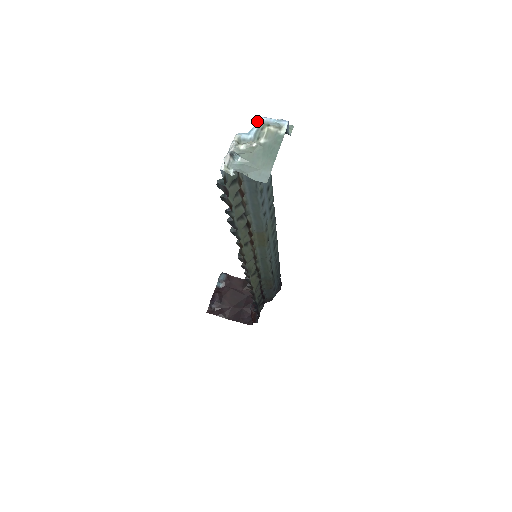
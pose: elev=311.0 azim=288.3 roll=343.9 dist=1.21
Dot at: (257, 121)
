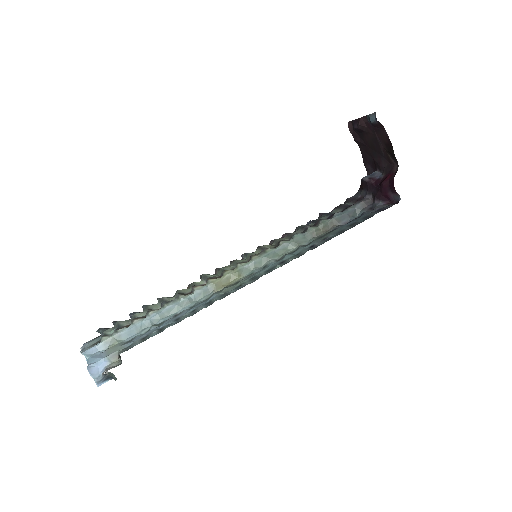
Dot at: (87, 366)
